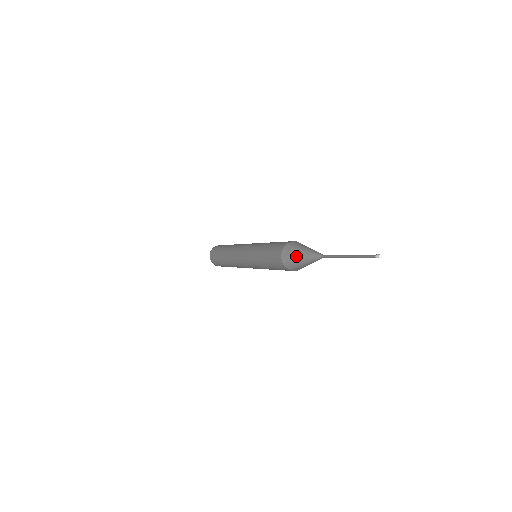
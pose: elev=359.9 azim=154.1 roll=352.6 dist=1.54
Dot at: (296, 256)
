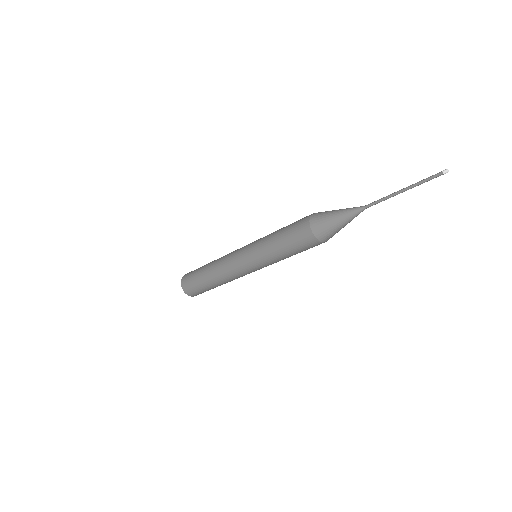
Dot at: (330, 212)
